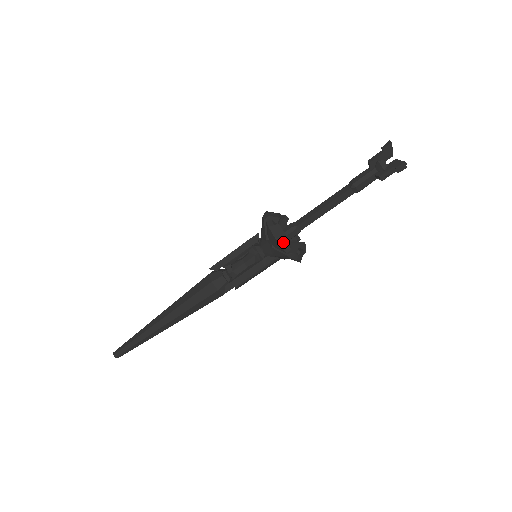
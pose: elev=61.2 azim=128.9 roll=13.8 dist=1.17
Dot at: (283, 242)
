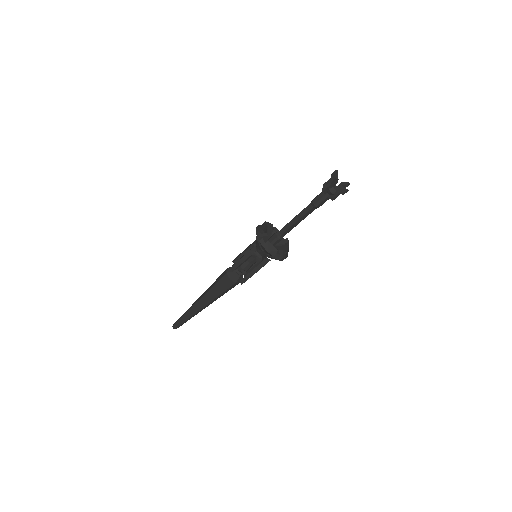
Dot at: (274, 253)
